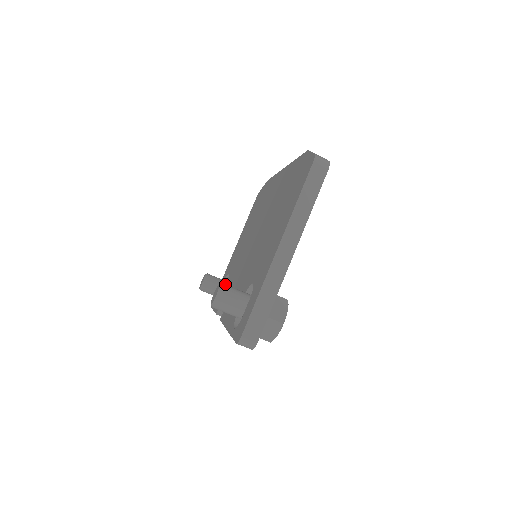
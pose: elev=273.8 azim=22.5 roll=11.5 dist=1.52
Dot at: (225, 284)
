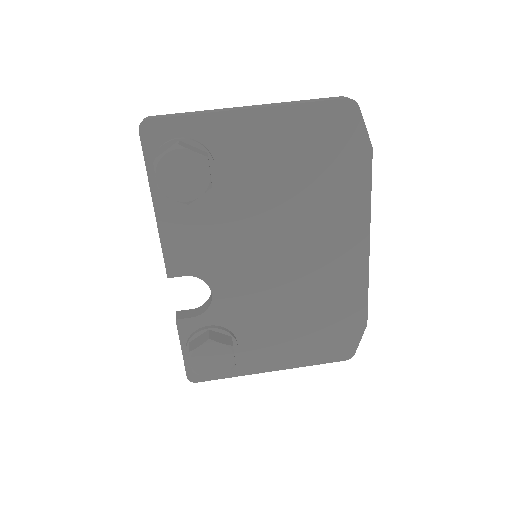
Dot at: occluded
